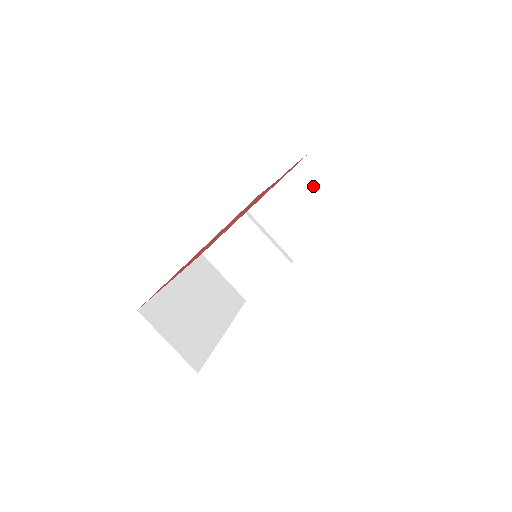
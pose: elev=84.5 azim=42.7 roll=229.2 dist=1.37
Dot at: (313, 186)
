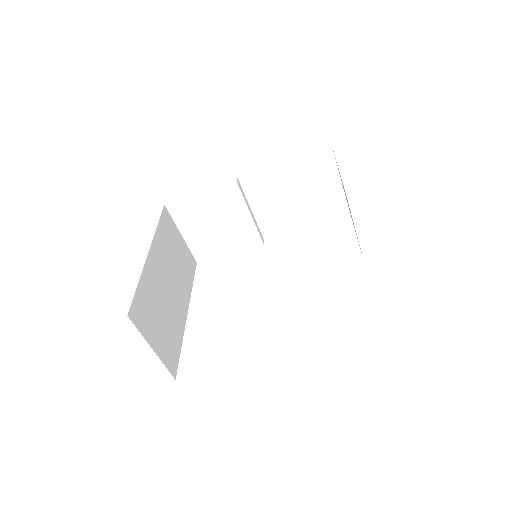
Dot at: (320, 179)
